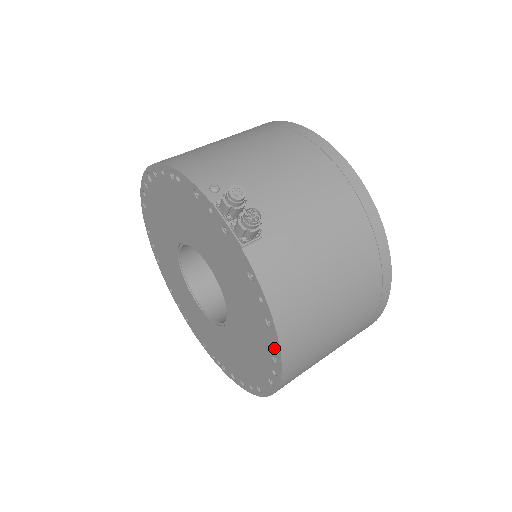
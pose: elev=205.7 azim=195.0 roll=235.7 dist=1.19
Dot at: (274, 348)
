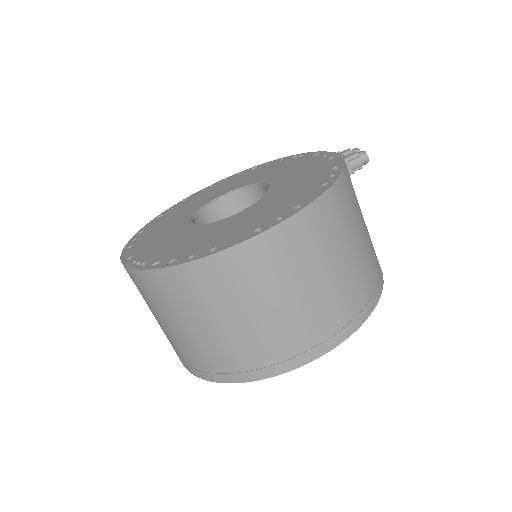
Dot at: (310, 198)
